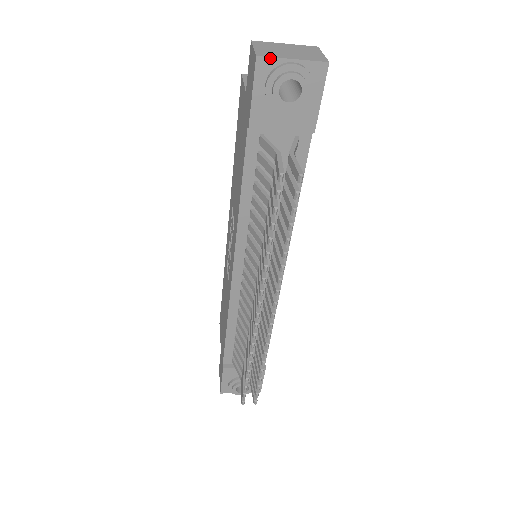
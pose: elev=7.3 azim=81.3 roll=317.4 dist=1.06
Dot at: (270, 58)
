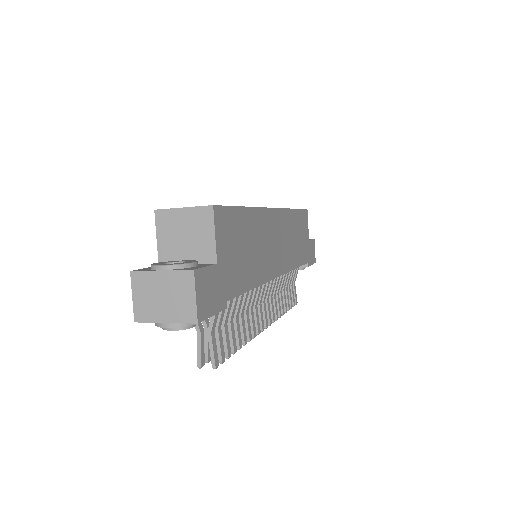
Dot at: (146, 322)
